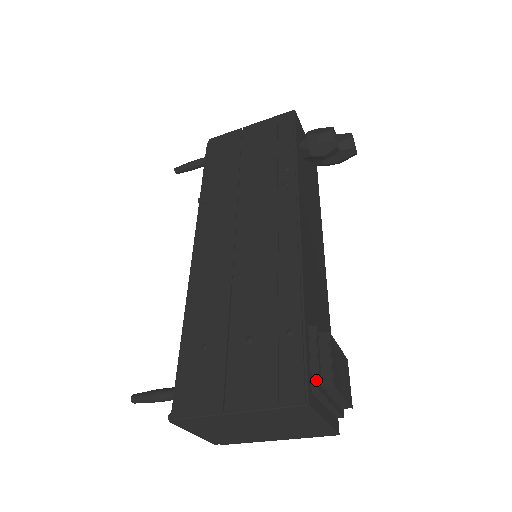
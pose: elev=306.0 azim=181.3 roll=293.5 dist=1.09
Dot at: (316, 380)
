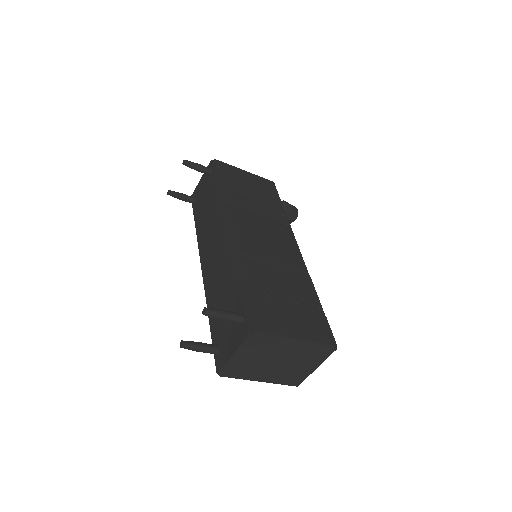
Dot at: occluded
